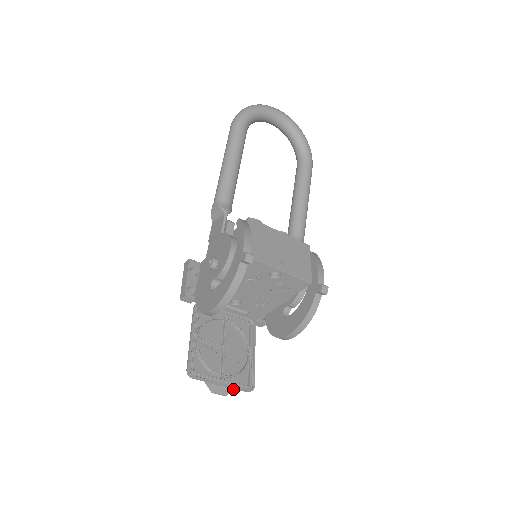
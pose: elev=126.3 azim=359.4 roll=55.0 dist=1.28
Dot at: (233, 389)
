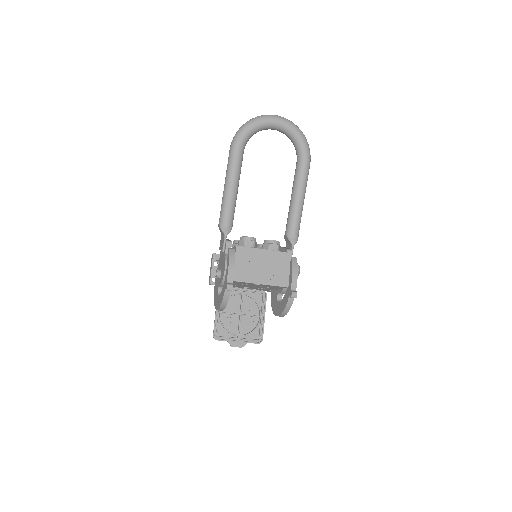
Dot at: occluded
